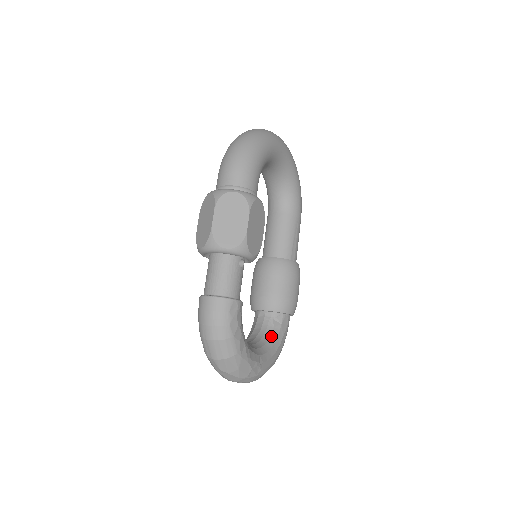
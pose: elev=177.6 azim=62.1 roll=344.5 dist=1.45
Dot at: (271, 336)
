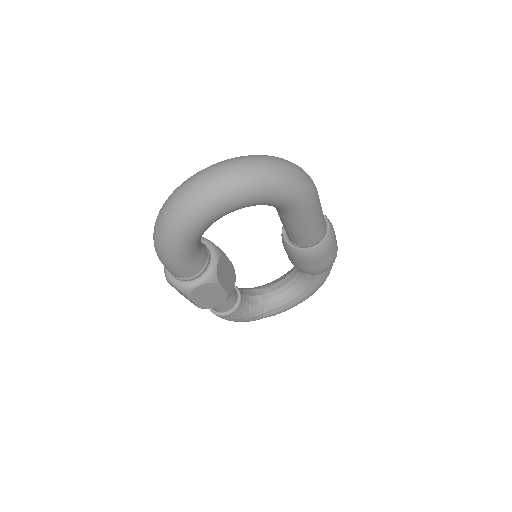
Dot at: (303, 283)
